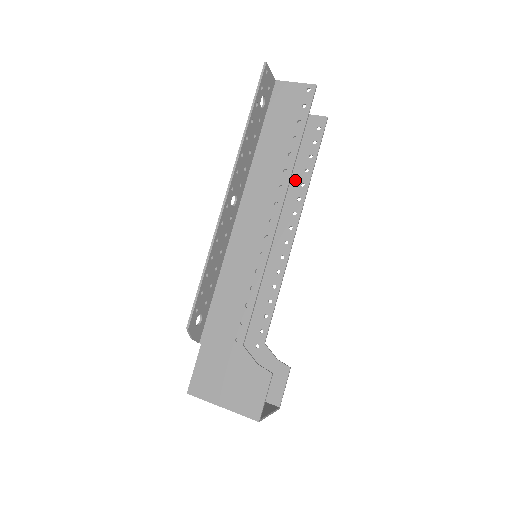
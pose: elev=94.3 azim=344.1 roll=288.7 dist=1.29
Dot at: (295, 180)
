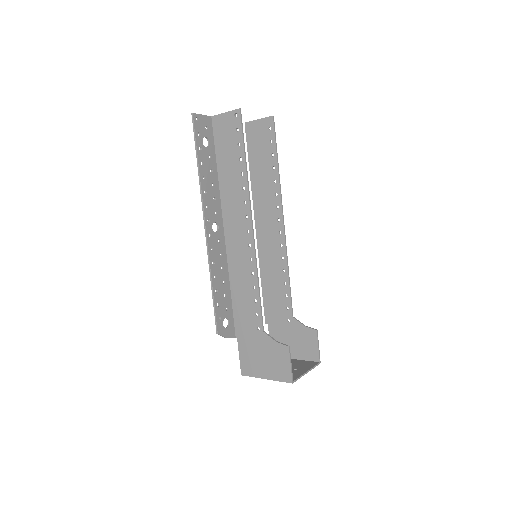
Dot at: (268, 179)
